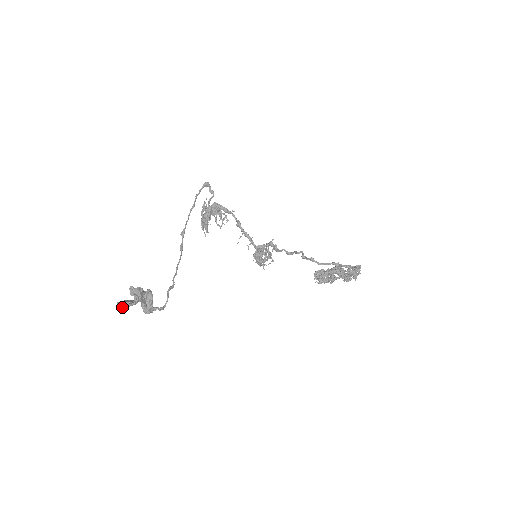
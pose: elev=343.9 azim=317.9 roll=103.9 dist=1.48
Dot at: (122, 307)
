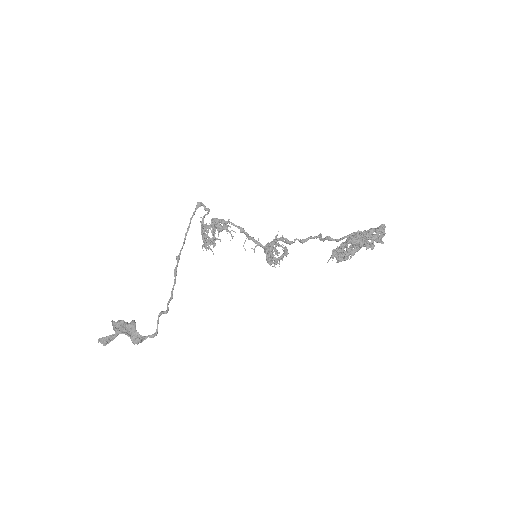
Dot at: (102, 342)
